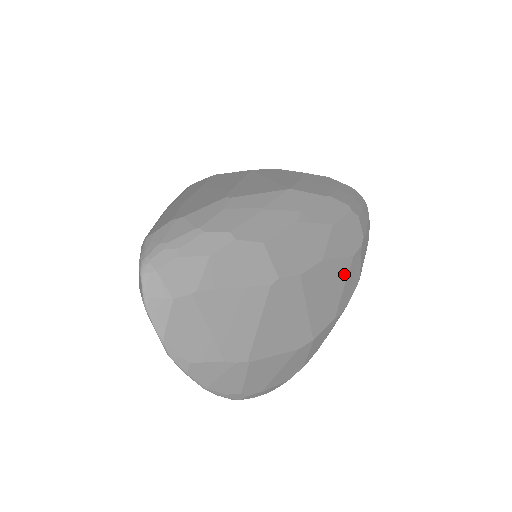
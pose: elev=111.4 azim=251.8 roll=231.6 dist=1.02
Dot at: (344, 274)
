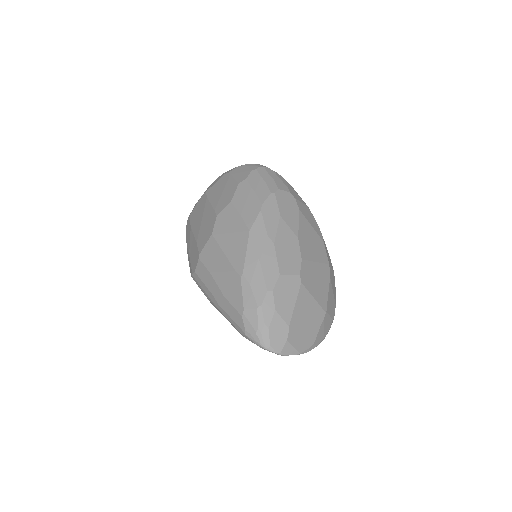
Dot at: (306, 223)
